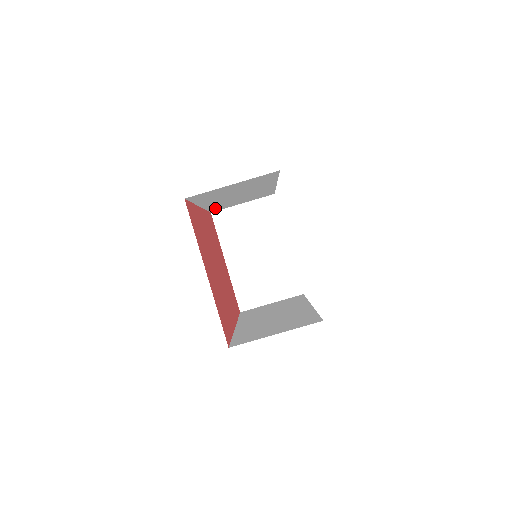
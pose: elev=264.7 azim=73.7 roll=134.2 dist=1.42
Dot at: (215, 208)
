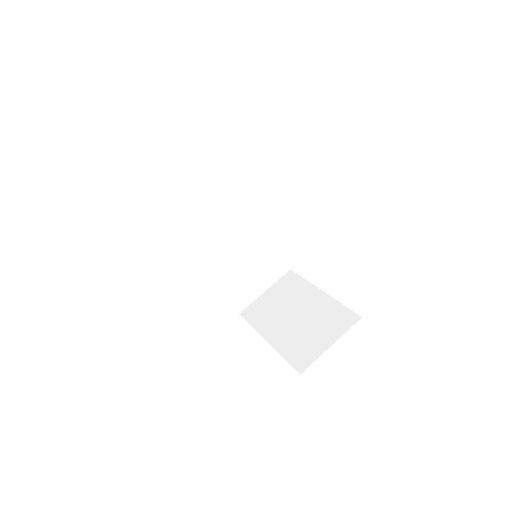
Dot at: (231, 290)
